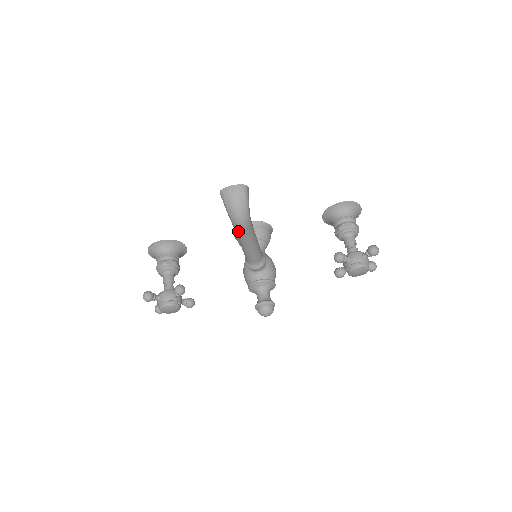
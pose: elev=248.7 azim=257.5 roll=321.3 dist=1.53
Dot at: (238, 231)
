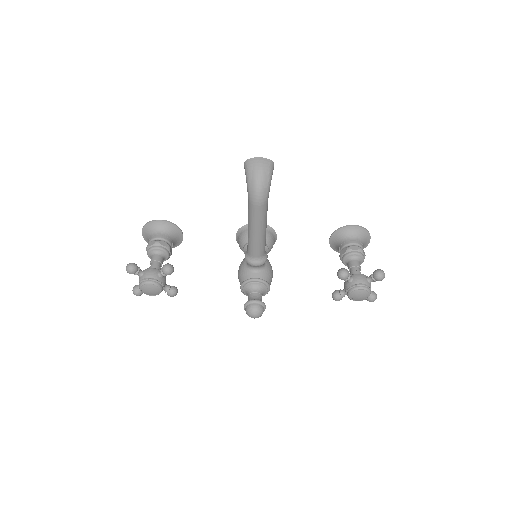
Dot at: (252, 208)
